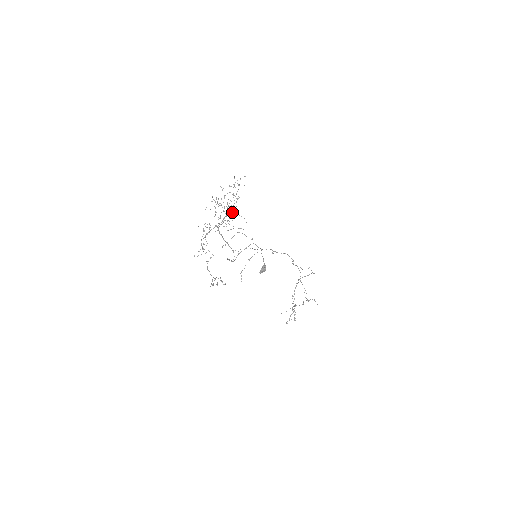
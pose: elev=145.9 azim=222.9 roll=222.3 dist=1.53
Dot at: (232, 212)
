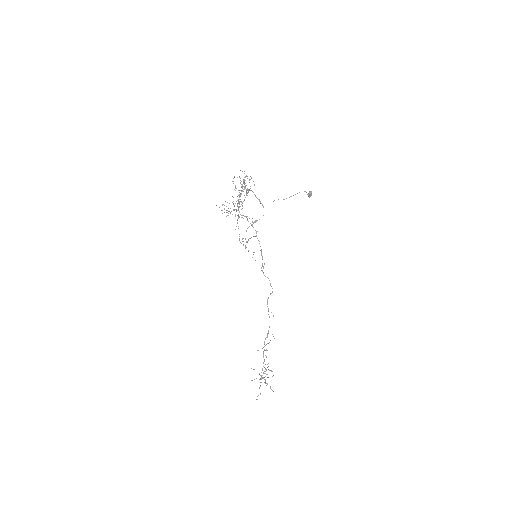
Dot at: (242, 202)
